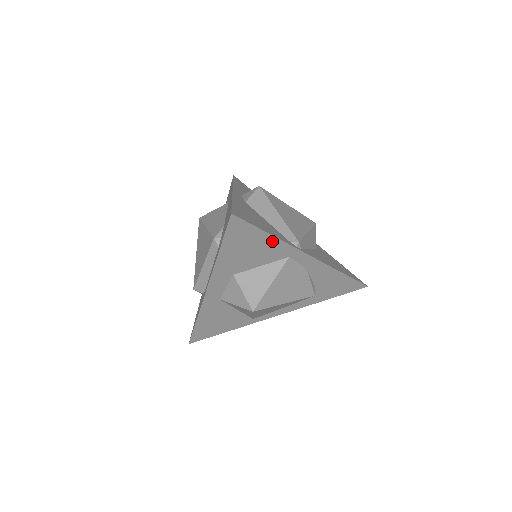
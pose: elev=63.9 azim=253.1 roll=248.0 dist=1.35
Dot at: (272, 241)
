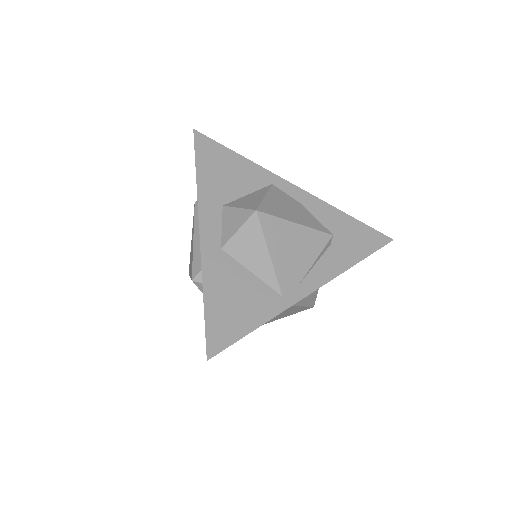
Dot at: (244, 163)
